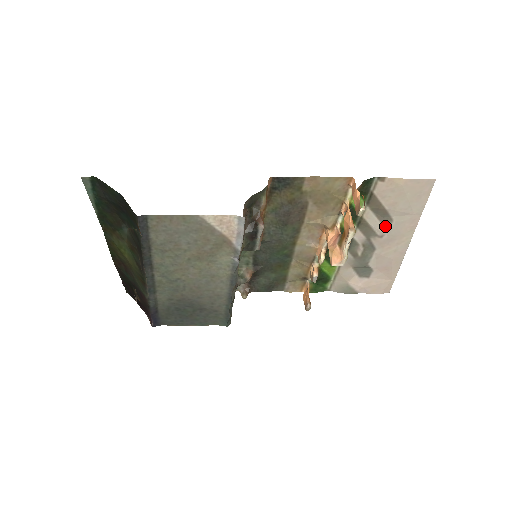
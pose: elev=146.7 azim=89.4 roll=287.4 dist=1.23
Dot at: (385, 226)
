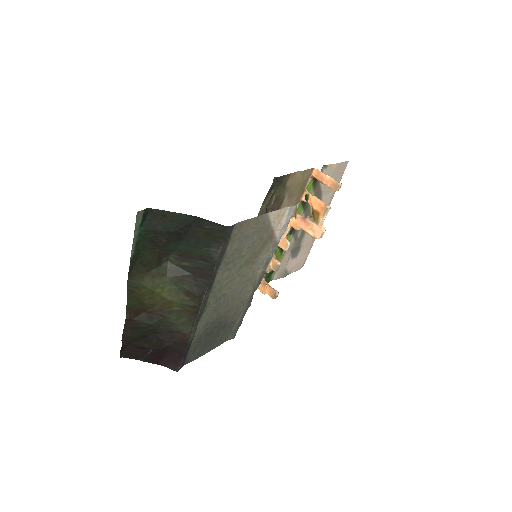
Dot at: occluded
